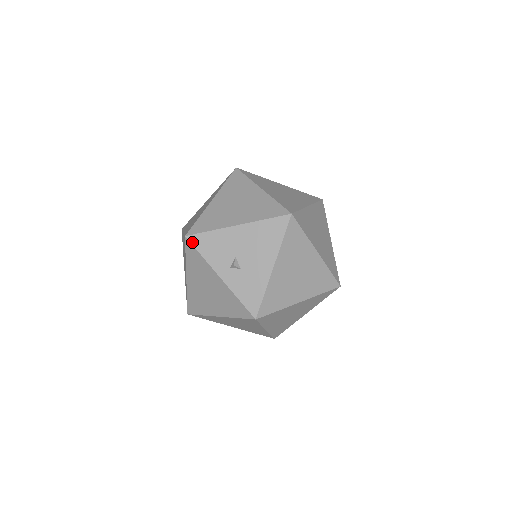
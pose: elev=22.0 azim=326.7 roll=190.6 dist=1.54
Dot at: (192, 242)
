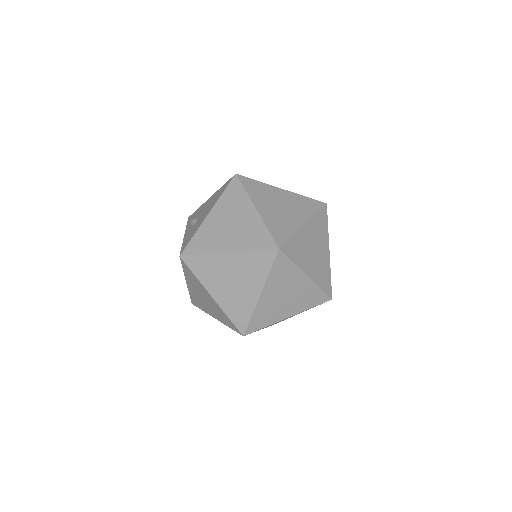
Dot at: (188, 219)
